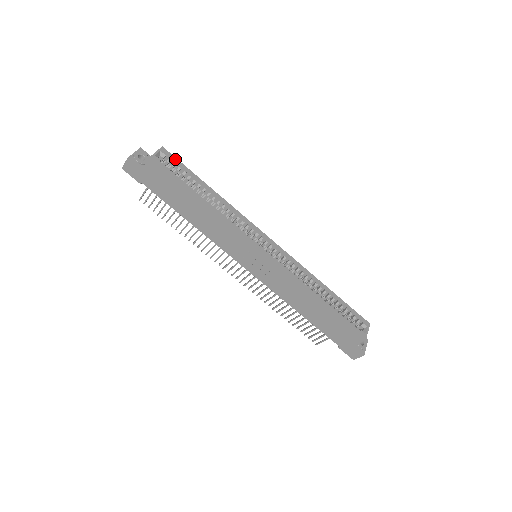
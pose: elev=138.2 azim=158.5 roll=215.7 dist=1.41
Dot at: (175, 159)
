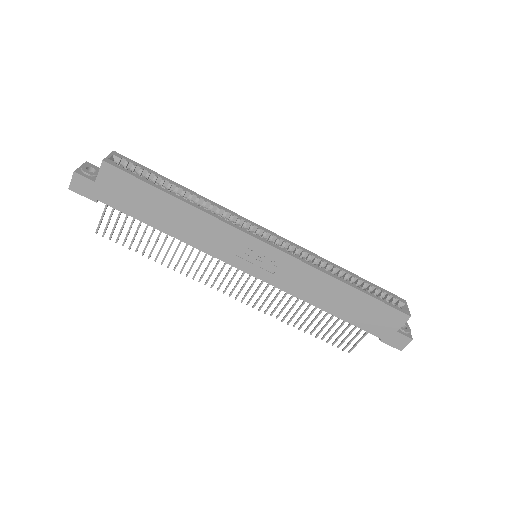
Dot at: (133, 162)
